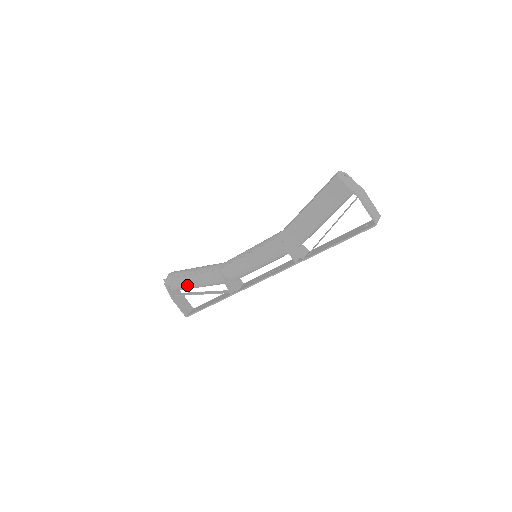
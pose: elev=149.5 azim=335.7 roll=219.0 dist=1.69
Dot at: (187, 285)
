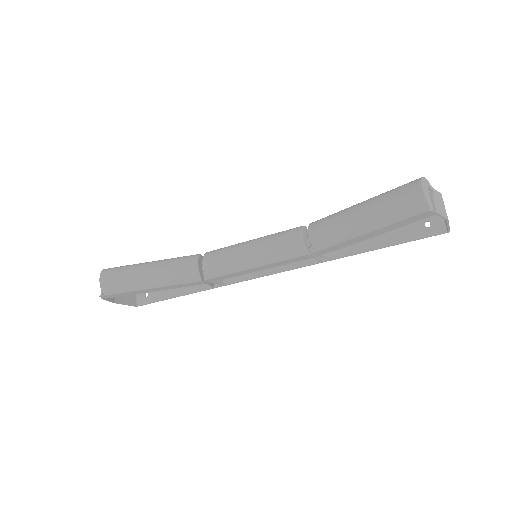
Dot at: (142, 292)
